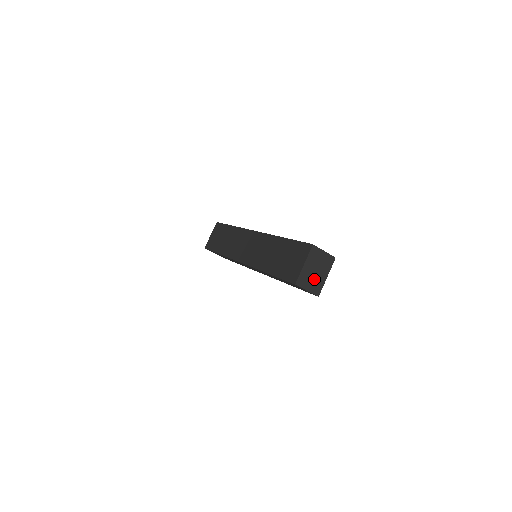
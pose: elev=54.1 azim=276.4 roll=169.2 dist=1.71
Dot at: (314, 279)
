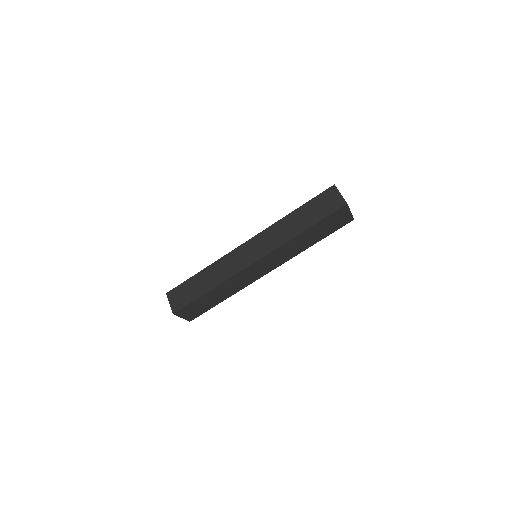
Dot at: occluded
